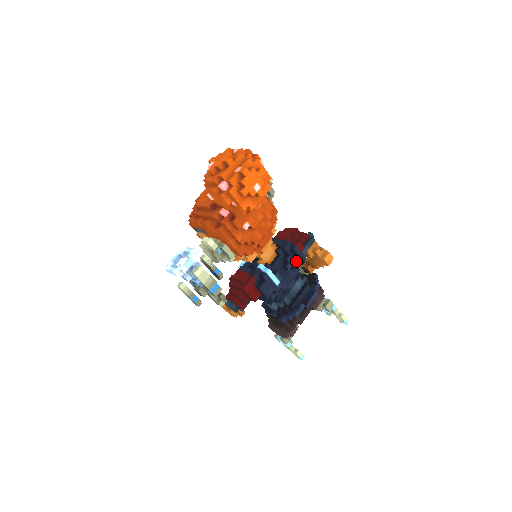
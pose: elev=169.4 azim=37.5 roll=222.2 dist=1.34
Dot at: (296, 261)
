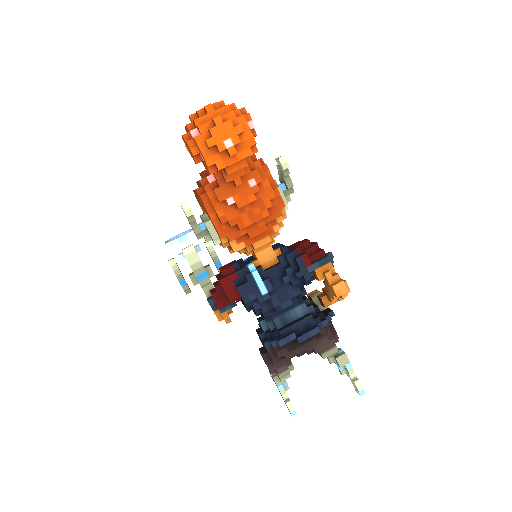
Dot at: (296, 275)
